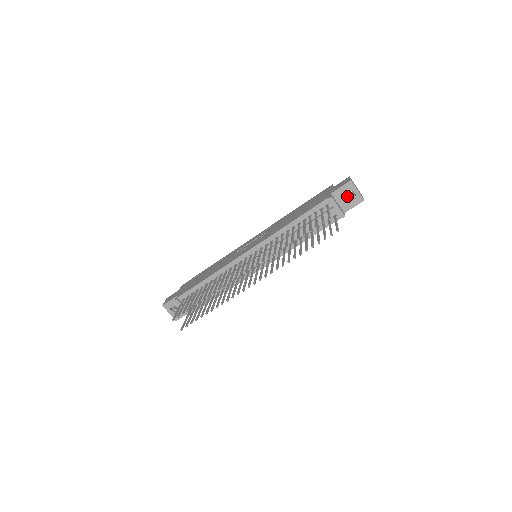
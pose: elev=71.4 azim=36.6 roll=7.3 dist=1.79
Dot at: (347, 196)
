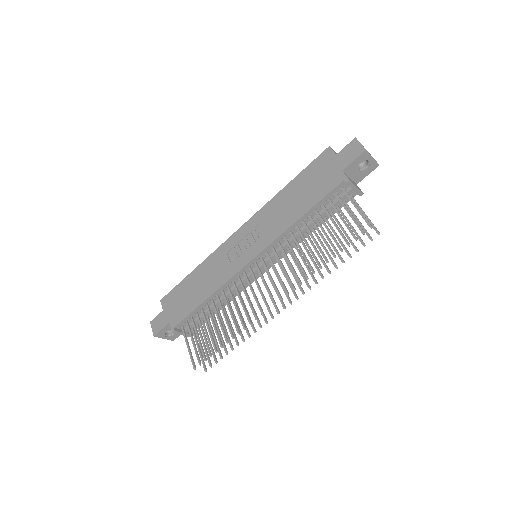
Dot at: occluded
